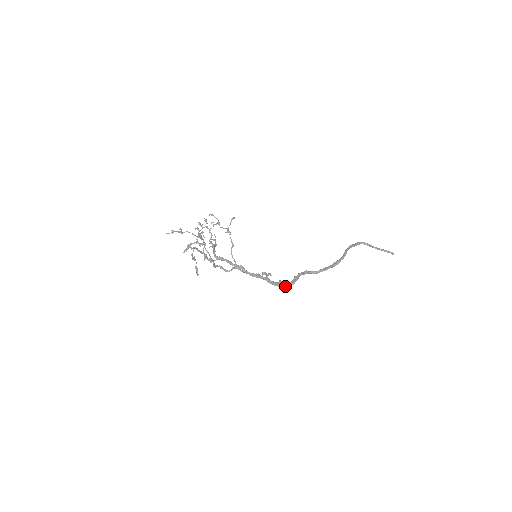
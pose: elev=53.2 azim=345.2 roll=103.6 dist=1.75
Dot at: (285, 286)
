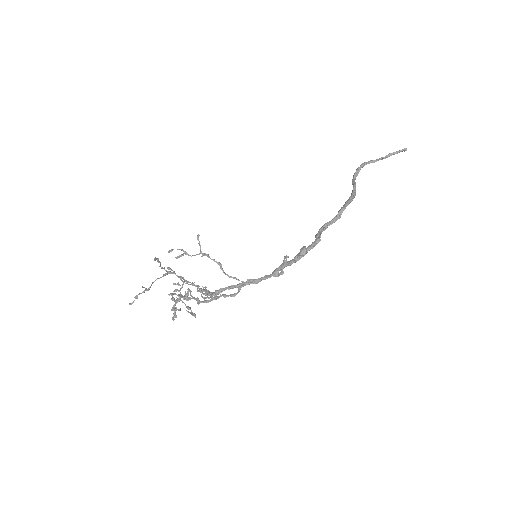
Dot at: (310, 247)
